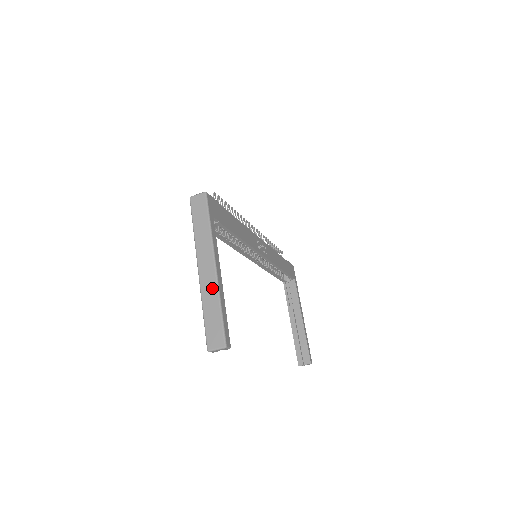
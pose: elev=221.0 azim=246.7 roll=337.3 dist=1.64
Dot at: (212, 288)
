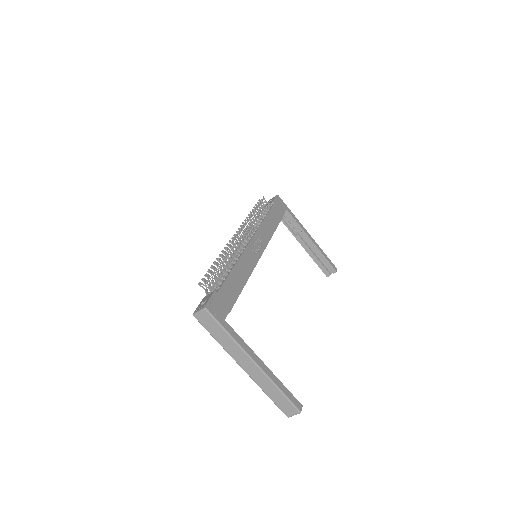
Dot at: (264, 379)
